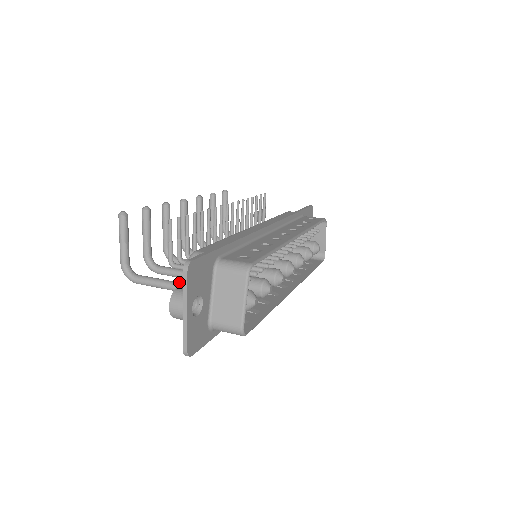
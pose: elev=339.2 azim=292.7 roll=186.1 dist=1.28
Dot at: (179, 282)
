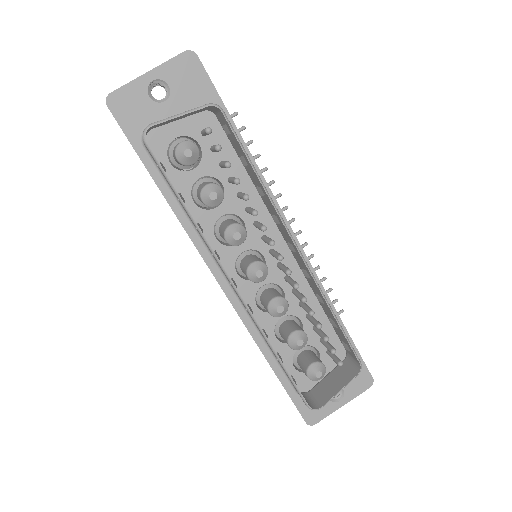
Dot at: occluded
